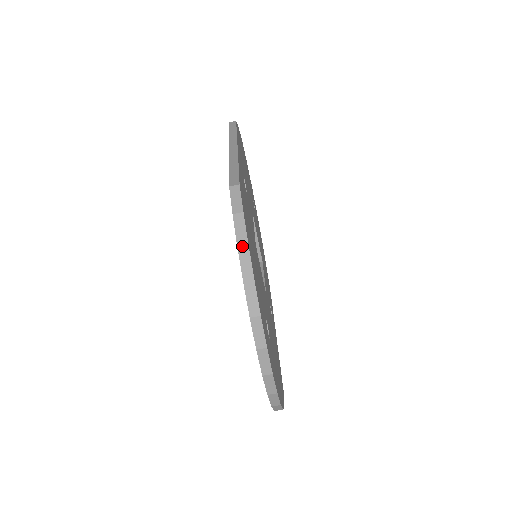
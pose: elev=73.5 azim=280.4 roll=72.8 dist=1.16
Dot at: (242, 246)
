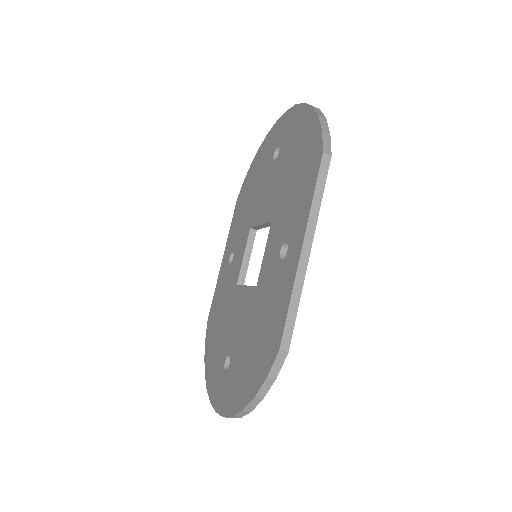
Dot at: (259, 398)
